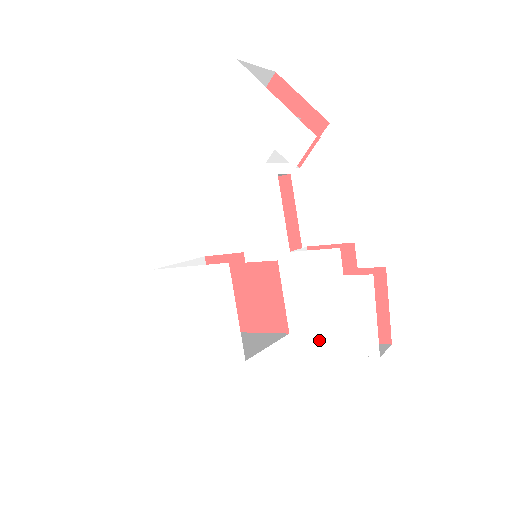
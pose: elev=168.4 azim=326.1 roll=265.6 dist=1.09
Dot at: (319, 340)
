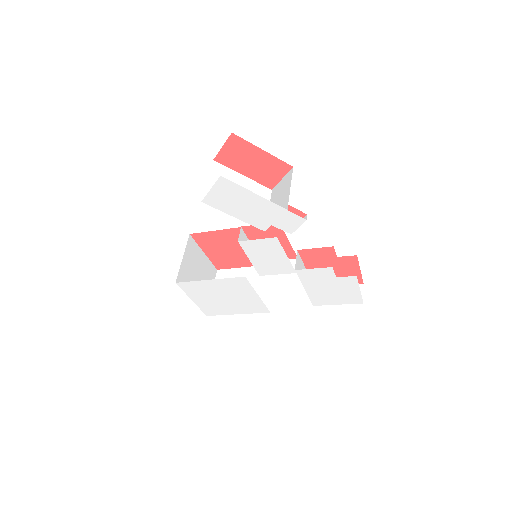
Dot at: (323, 301)
